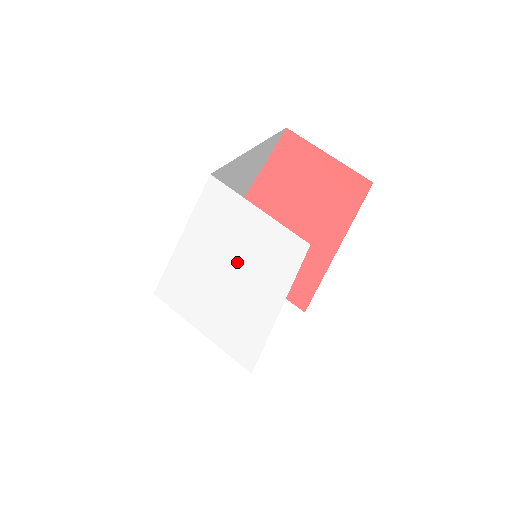
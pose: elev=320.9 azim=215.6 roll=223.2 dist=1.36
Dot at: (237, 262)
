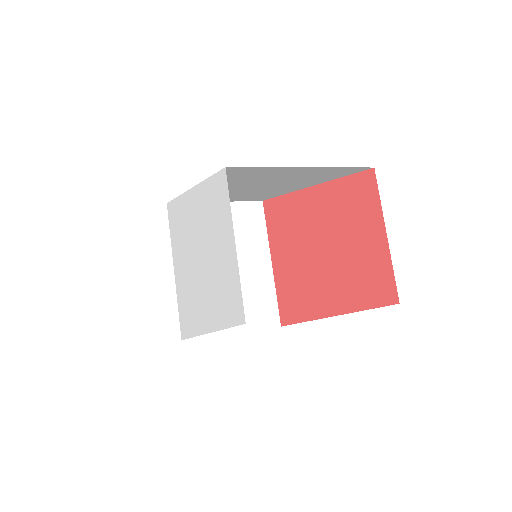
Dot at: (208, 259)
